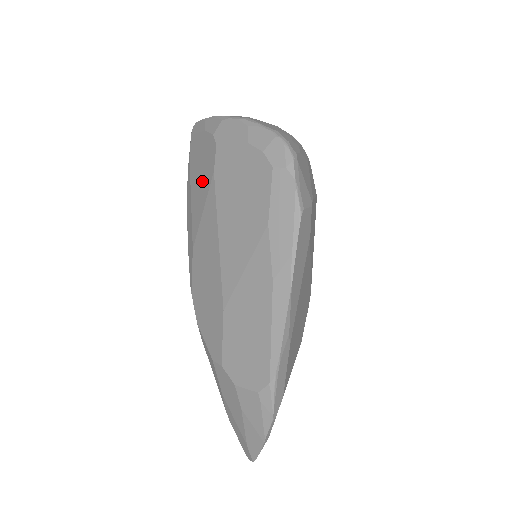
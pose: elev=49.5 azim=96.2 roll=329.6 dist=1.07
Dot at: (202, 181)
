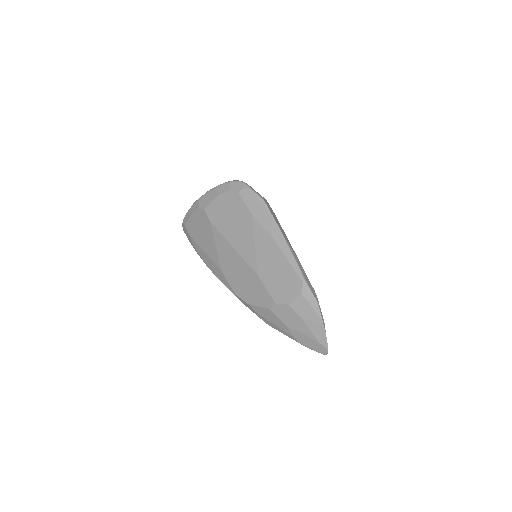
Dot at: (206, 234)
